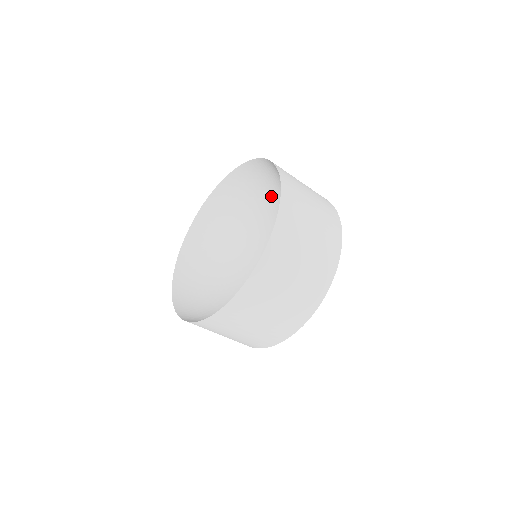
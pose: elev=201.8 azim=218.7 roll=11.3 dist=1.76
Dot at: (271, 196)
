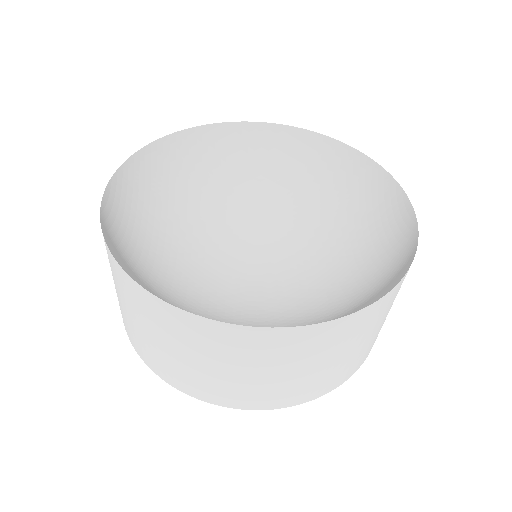
Dot at: (283, 187)
